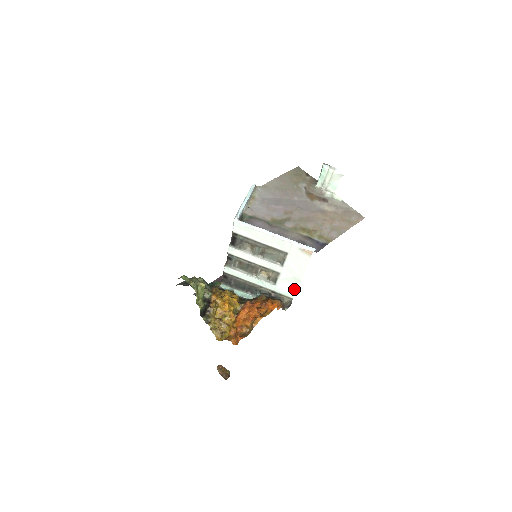
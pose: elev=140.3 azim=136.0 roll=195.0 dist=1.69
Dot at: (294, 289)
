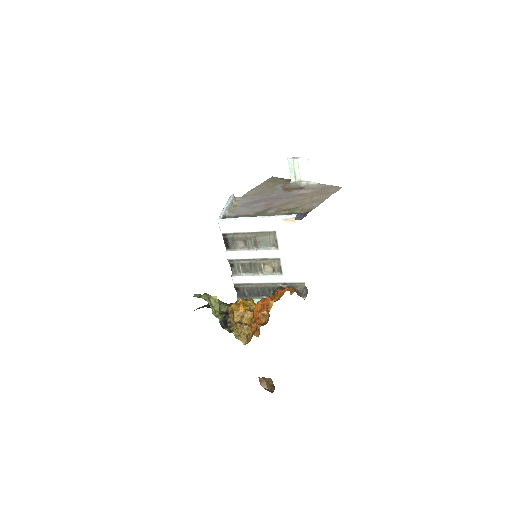
Dot at: (301, 271)
